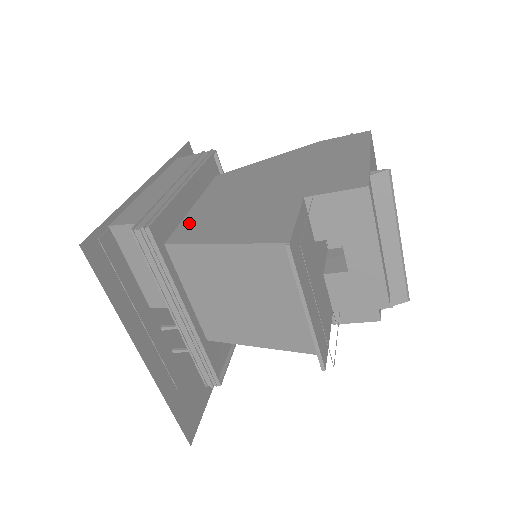
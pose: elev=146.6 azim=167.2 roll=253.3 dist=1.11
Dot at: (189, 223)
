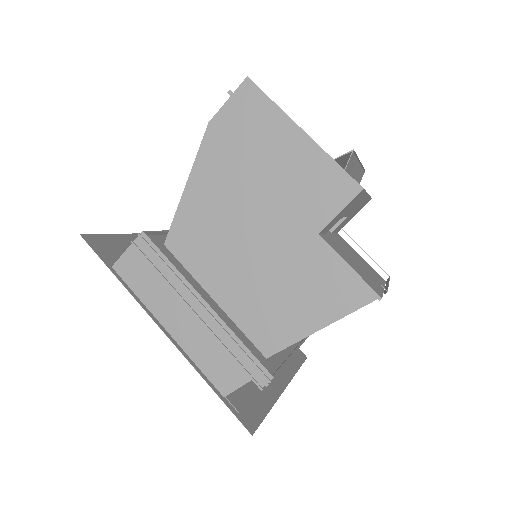
Dot at: (250, 324)
